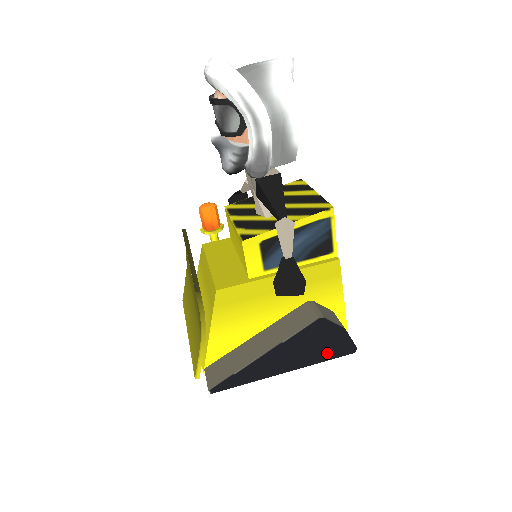
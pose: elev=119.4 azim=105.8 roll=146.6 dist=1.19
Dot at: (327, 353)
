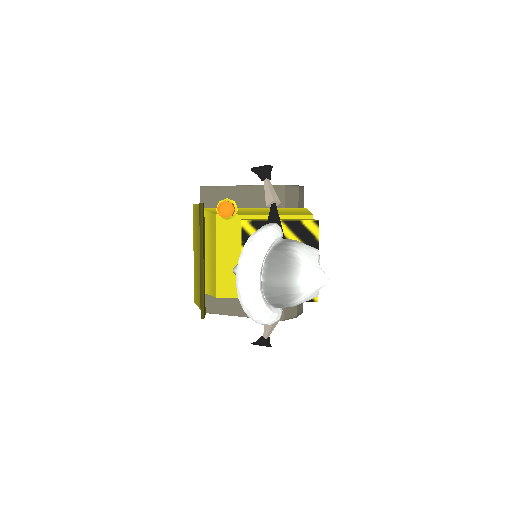
Dot at: occluded
